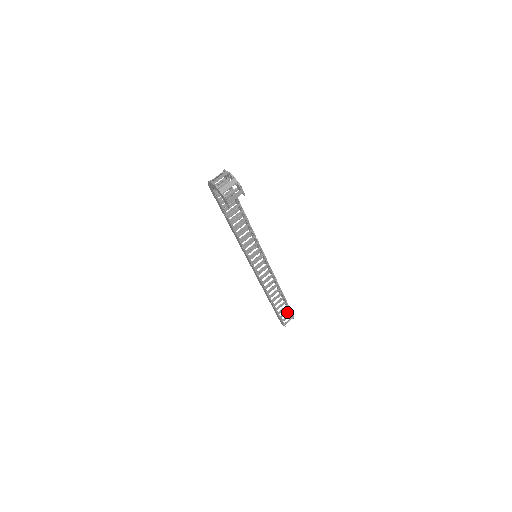
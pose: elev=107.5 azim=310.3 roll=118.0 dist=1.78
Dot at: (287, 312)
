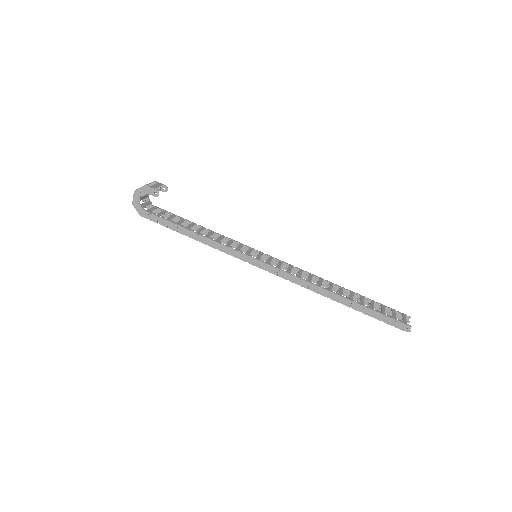
Dot at: occluded
